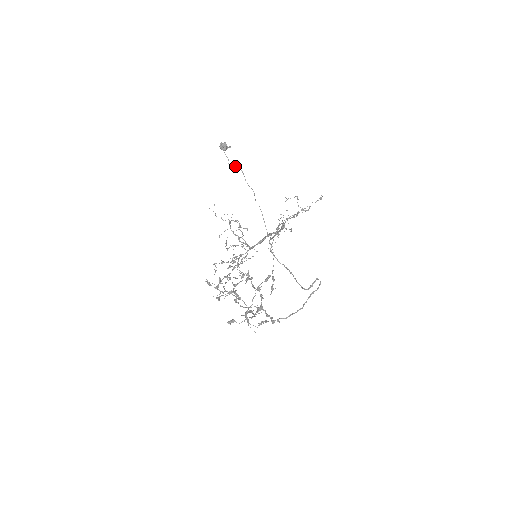
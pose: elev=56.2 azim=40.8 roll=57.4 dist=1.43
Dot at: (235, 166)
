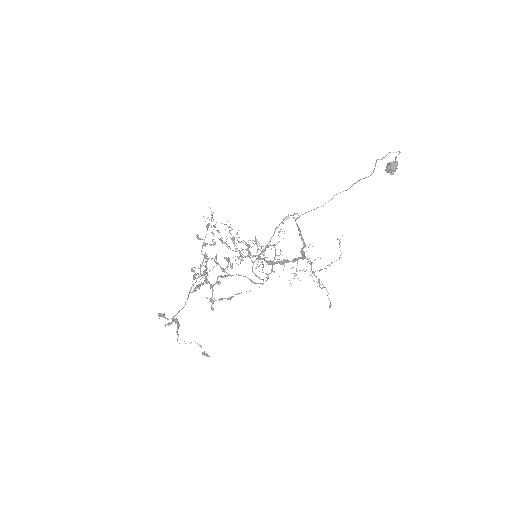
Dot at: occluded
